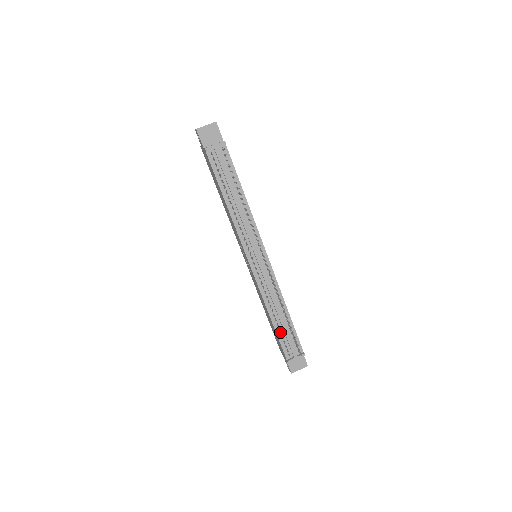
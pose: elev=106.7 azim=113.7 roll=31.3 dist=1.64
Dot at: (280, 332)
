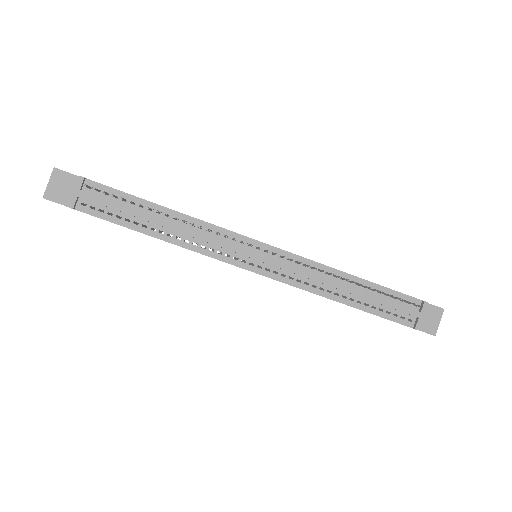
Dot at: (372, 306)
